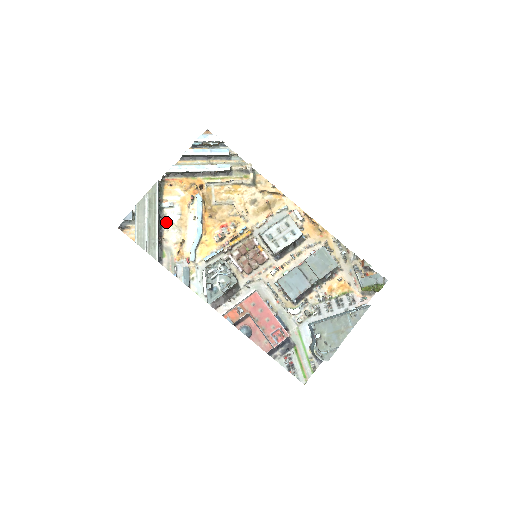
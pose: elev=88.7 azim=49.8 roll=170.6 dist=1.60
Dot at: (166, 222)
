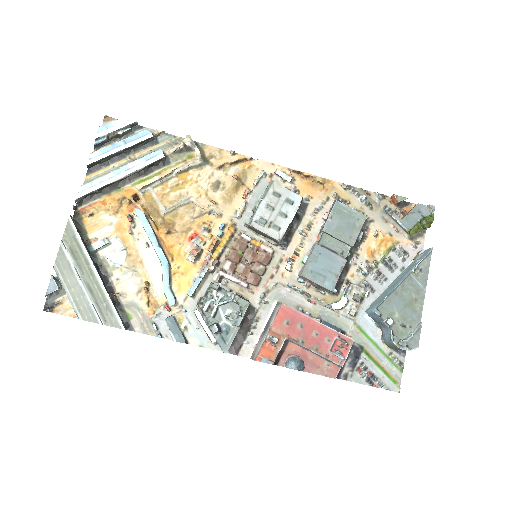
Dot at: (110, 269)
